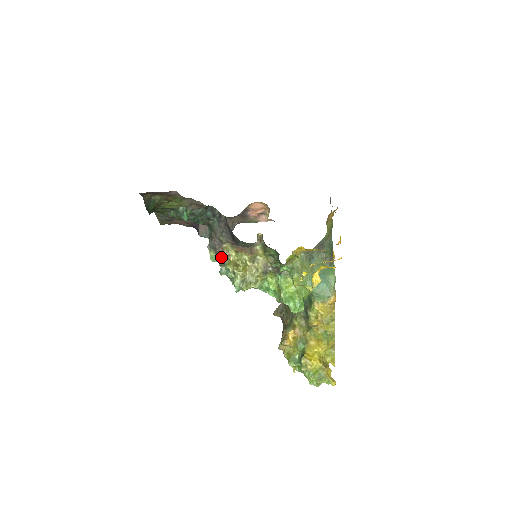
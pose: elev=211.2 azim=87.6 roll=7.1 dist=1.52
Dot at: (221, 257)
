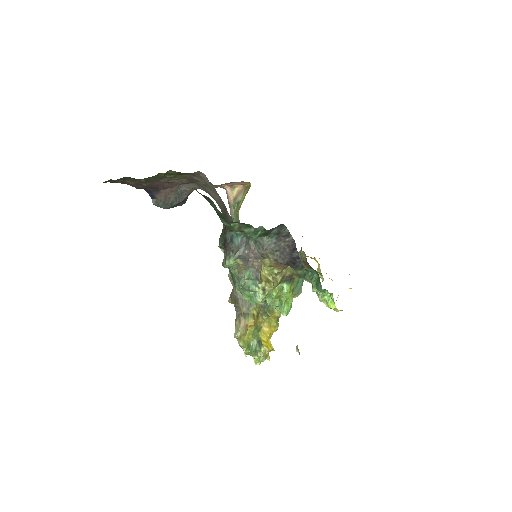
Dot at: (254, 271)
